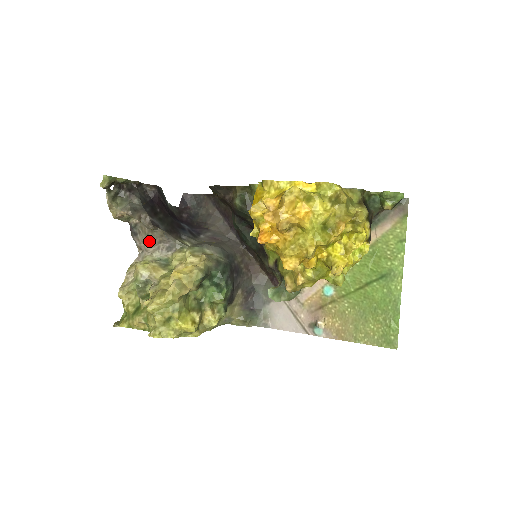
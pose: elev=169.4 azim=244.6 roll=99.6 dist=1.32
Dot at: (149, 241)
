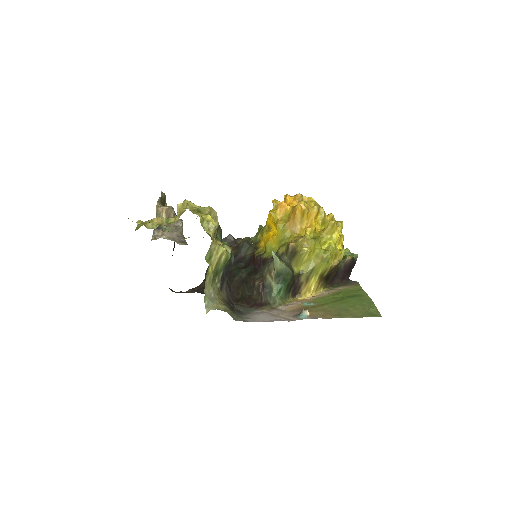
Dot at: (170, 231)
